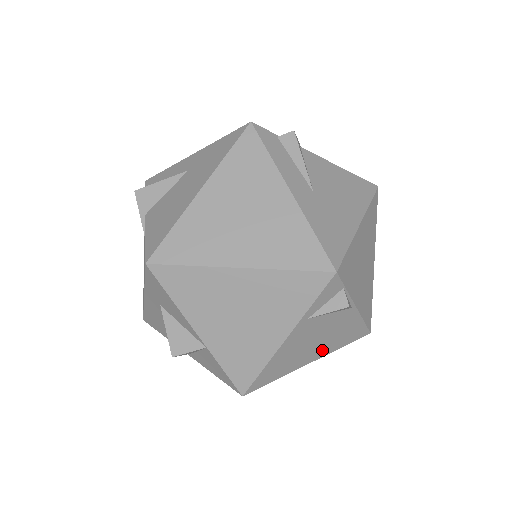
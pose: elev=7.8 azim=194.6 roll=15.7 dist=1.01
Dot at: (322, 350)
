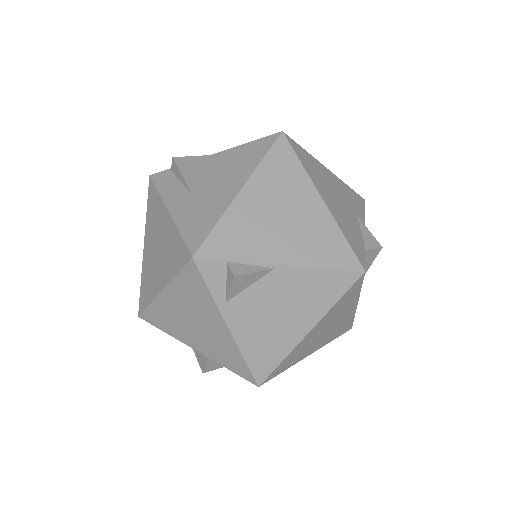
Dot at: (306, 316)
